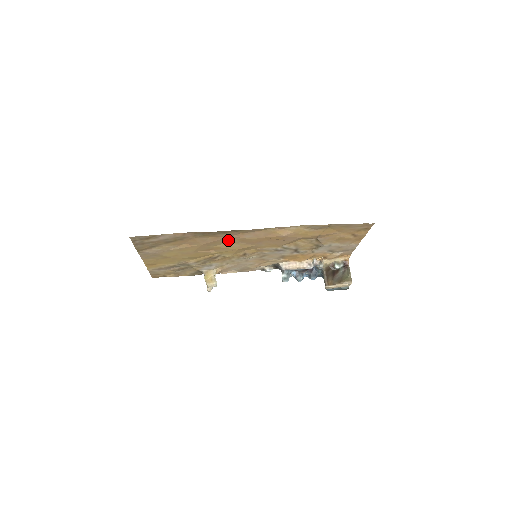
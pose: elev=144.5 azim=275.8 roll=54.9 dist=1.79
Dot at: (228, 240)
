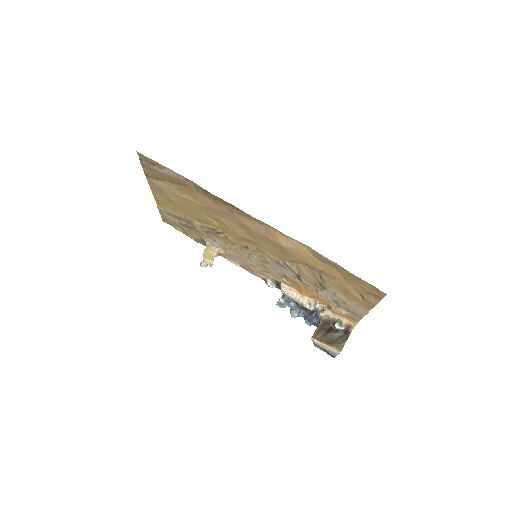
Dot at: (230, 217)
